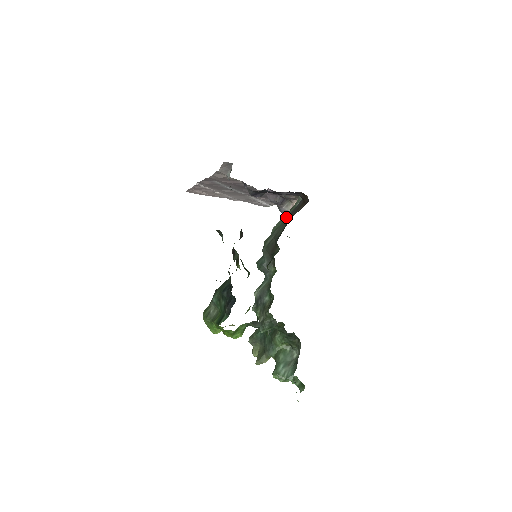
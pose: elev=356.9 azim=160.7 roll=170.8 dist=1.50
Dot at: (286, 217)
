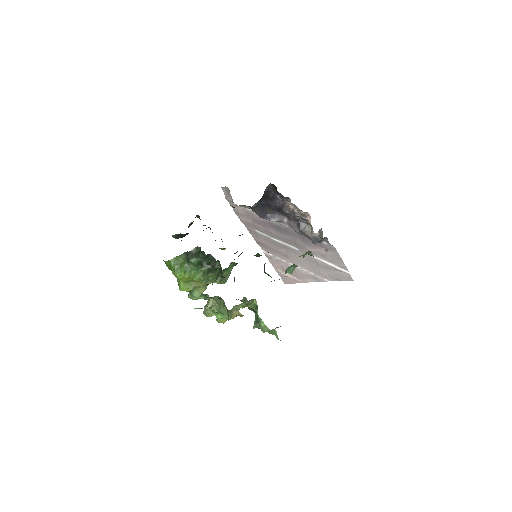
Dot at: occluded
